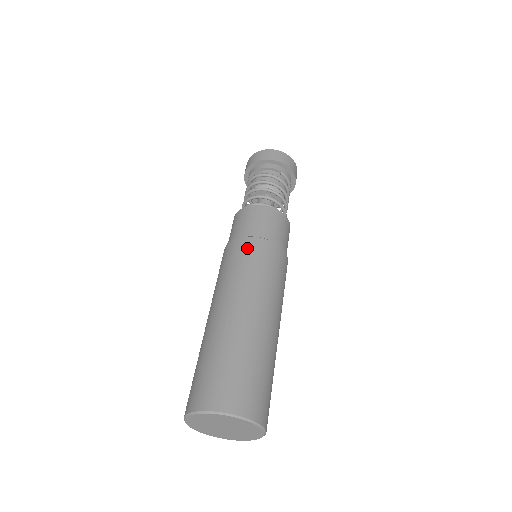
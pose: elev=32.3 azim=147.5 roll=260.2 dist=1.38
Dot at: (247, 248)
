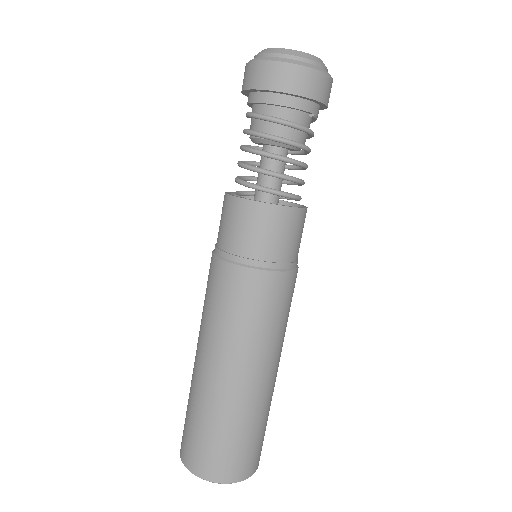
Dot at: (262, 291)
